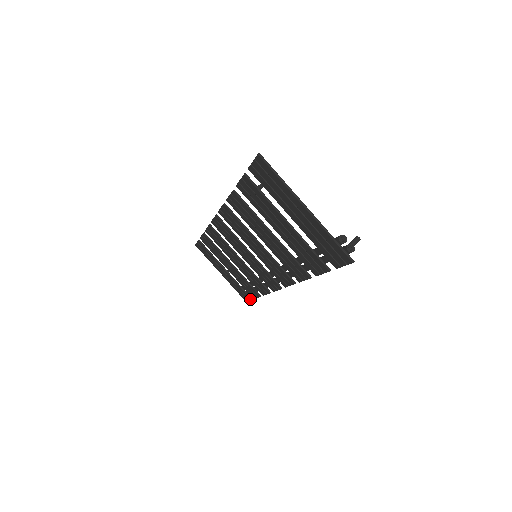
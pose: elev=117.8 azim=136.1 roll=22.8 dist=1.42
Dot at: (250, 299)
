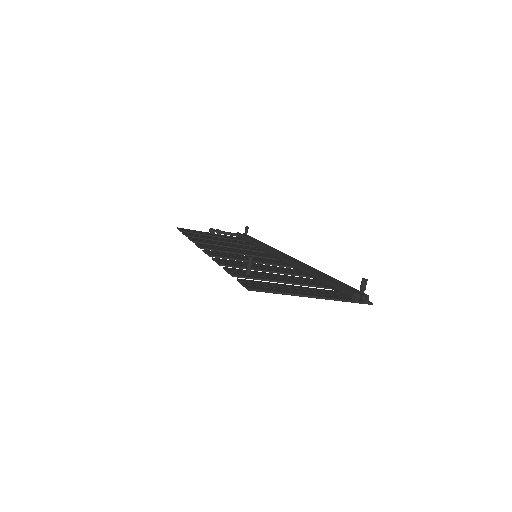
Dot at: occluded
